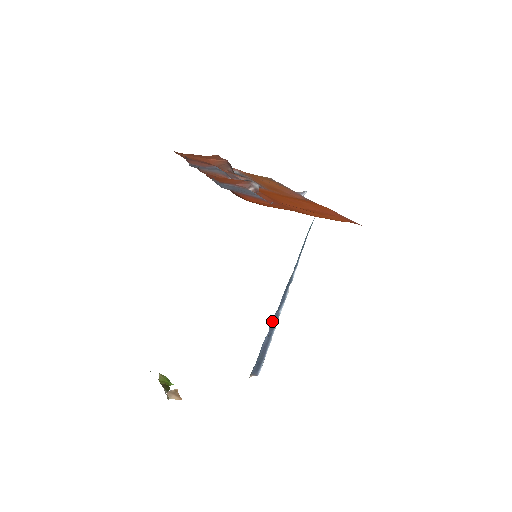
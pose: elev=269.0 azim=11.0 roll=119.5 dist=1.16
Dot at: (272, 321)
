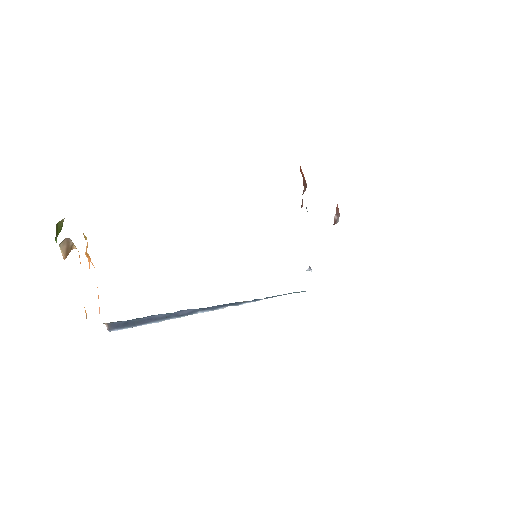
Dot at: (186, 310)
